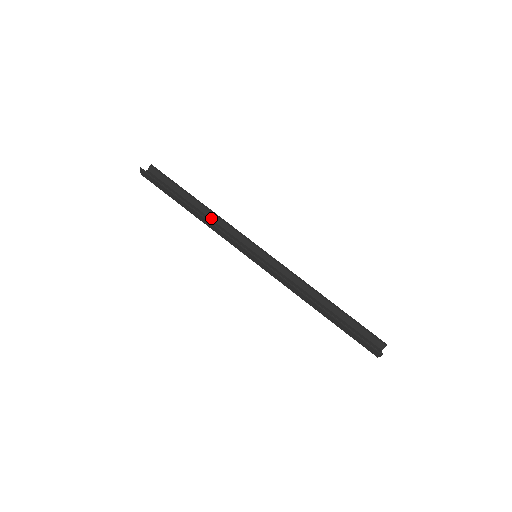
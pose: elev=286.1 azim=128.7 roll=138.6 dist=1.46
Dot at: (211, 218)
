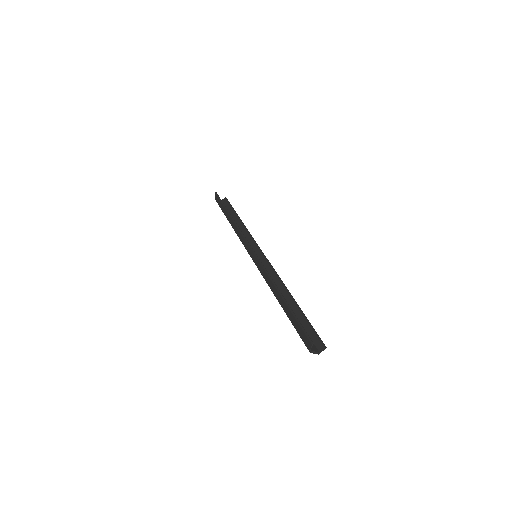
Dot at: (242, 231)
